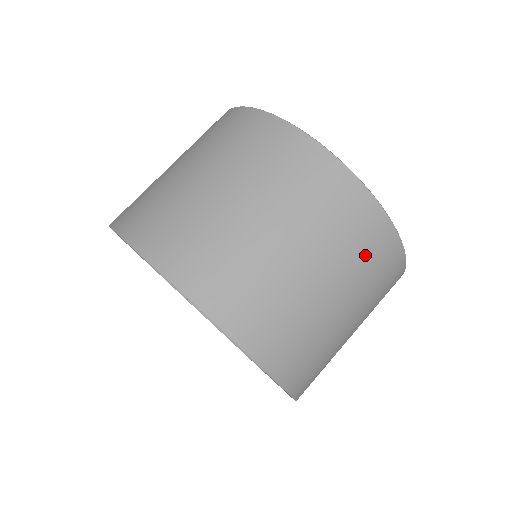
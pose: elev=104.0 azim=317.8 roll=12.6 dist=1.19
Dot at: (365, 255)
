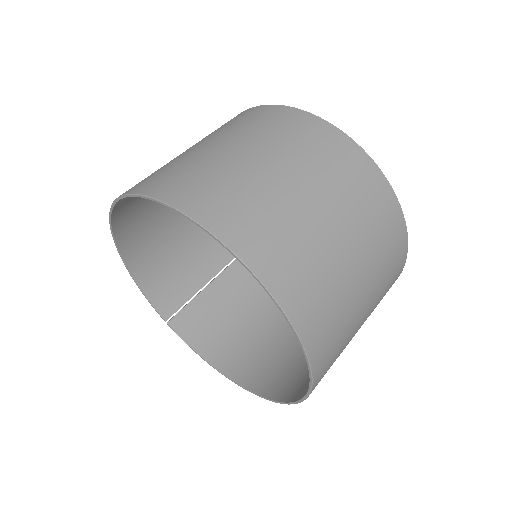
Dot at: (286, 133)
